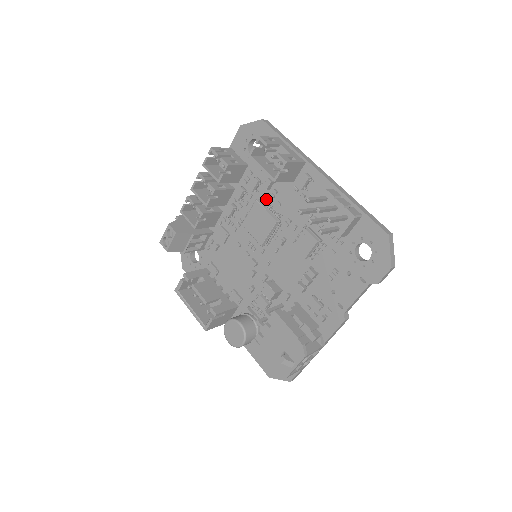
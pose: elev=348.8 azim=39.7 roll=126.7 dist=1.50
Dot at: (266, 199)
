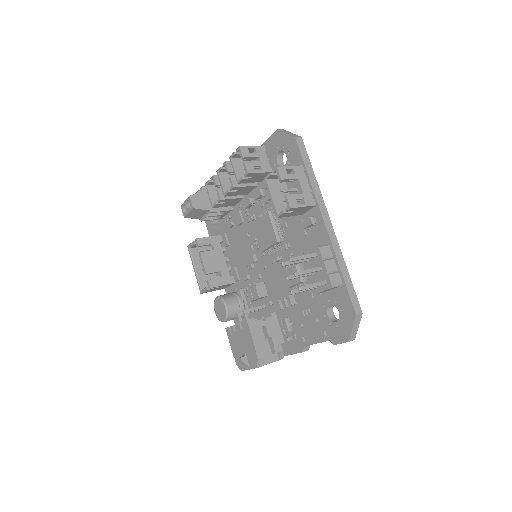
Dot at: occluded
